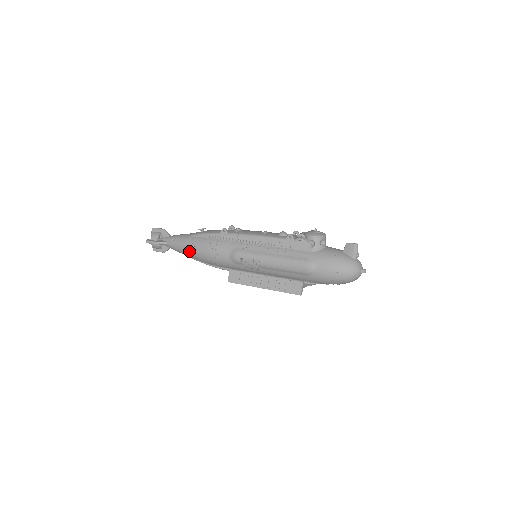
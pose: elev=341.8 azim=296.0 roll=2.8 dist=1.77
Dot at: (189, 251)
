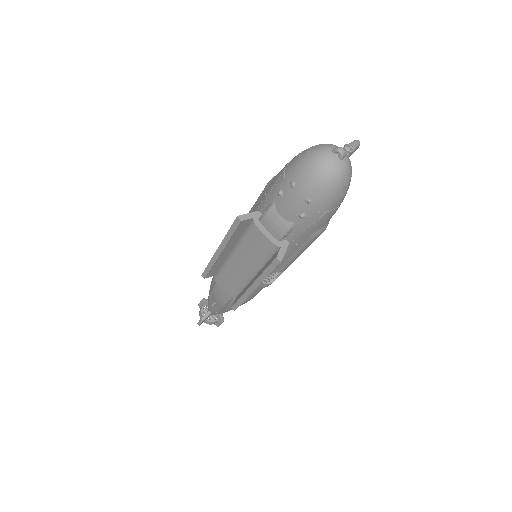
Dot at: occluded
